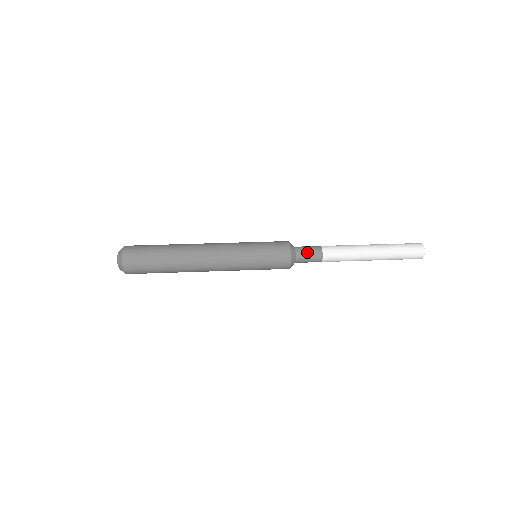
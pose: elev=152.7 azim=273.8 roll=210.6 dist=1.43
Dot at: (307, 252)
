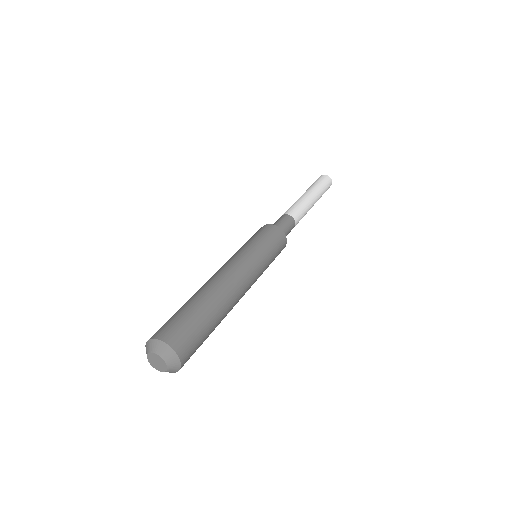
Dot at: (288, 228)
